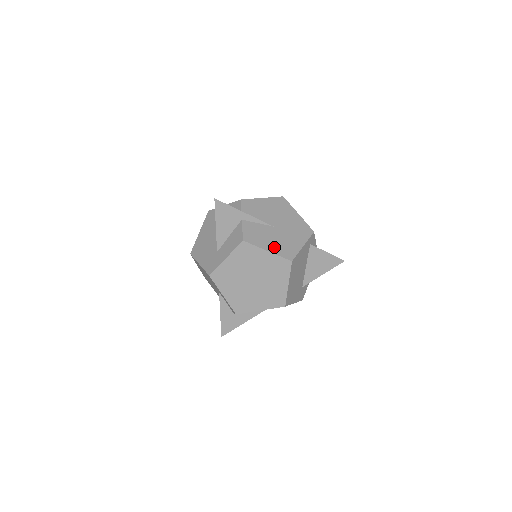
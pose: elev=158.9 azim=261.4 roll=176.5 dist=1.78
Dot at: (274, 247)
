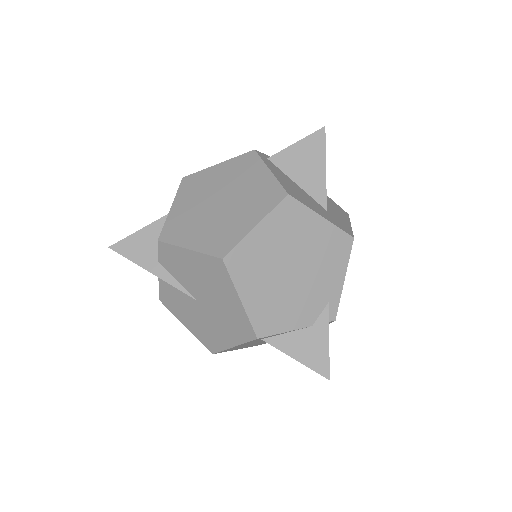
Dot at: (193, 327)
